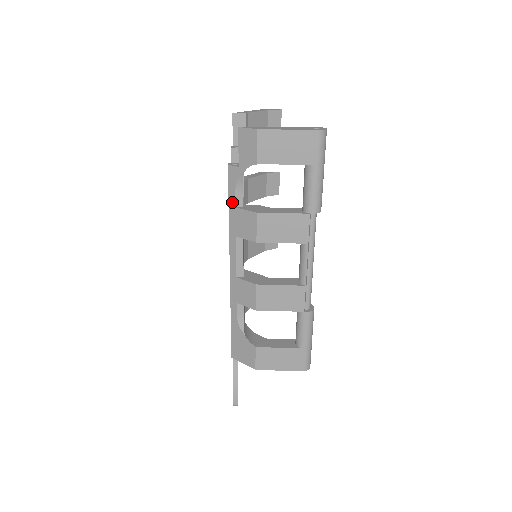
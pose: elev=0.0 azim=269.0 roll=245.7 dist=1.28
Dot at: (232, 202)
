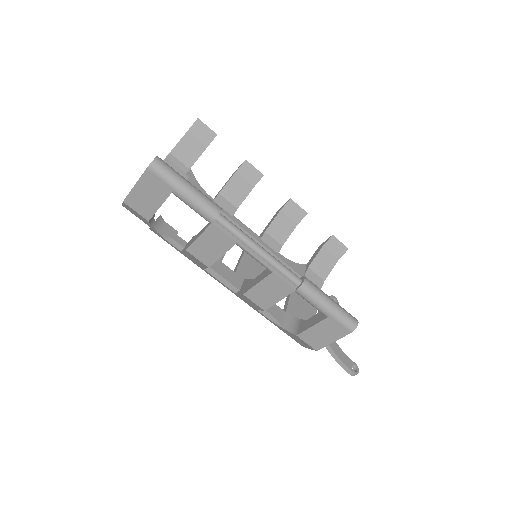
Dot at: (177, 249)
